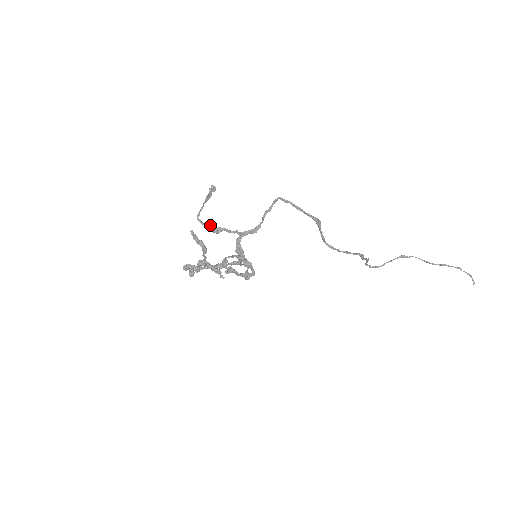
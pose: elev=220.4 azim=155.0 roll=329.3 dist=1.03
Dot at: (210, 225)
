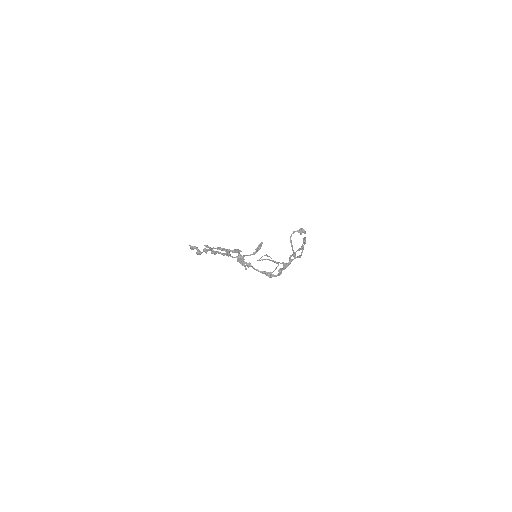
Dot at: occluded
